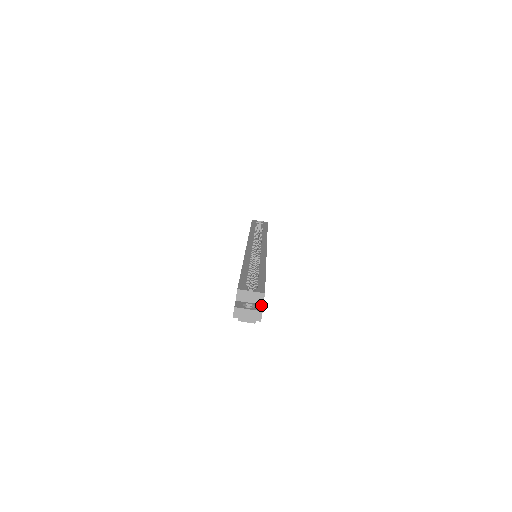
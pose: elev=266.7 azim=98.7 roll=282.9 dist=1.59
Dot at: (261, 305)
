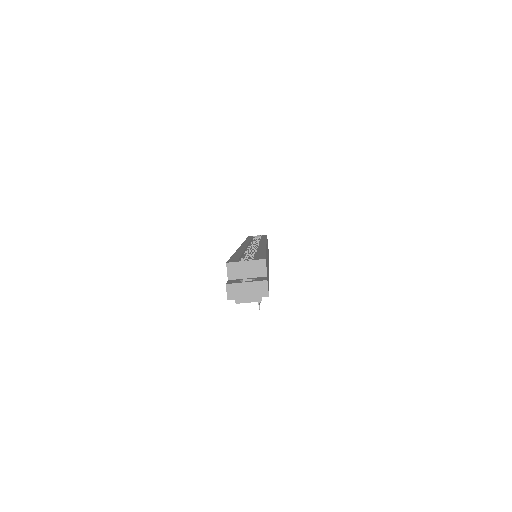
Dot at: (264, 277)
